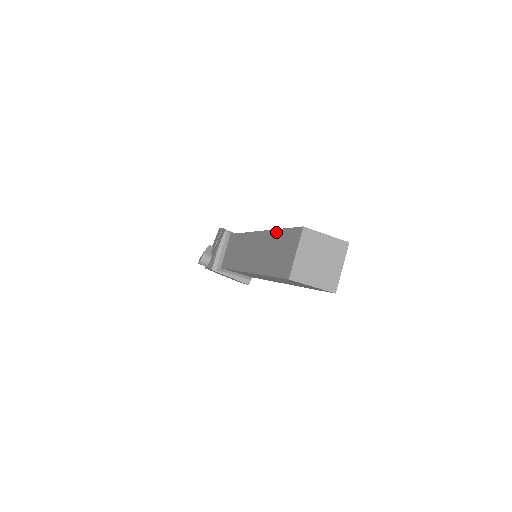
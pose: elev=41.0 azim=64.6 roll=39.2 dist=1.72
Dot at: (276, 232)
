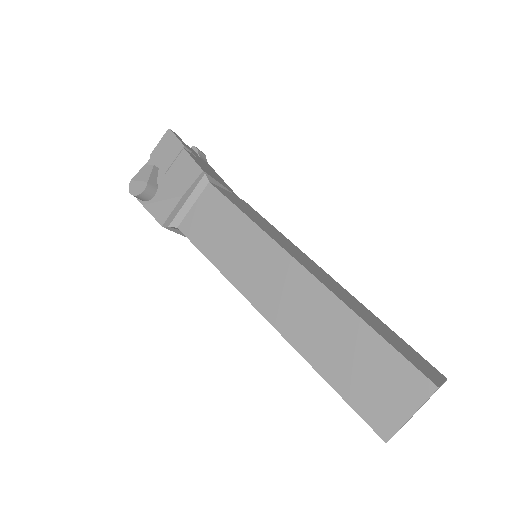
Dot at: (359, 323)
